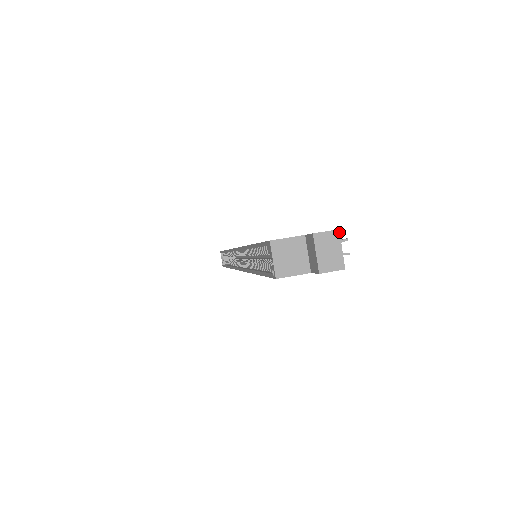
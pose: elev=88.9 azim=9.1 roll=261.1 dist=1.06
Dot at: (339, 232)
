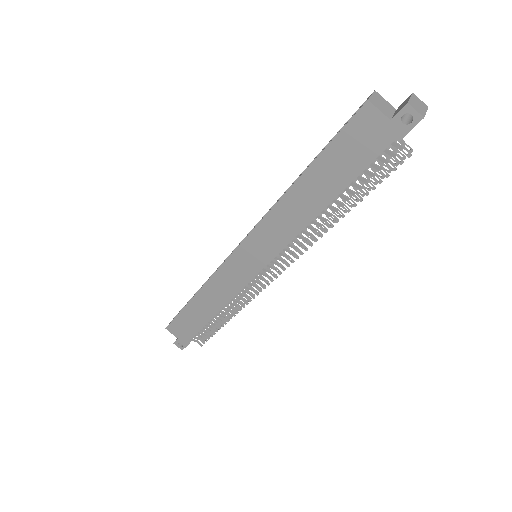
Dot at: occluded
